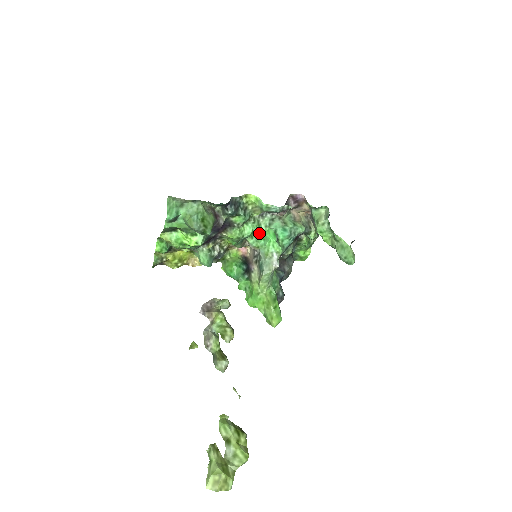
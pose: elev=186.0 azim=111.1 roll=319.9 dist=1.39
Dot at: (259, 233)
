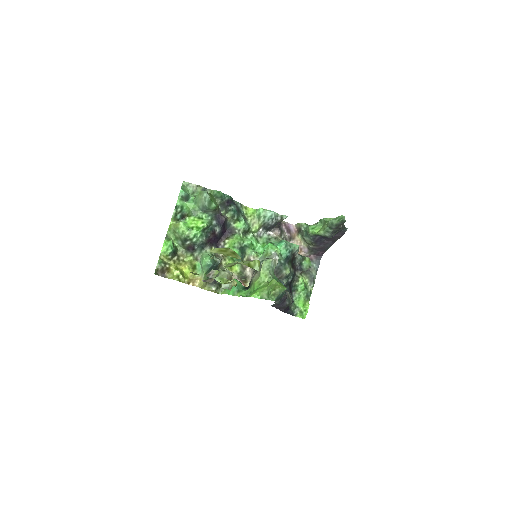
Dot at: (258, 248)
